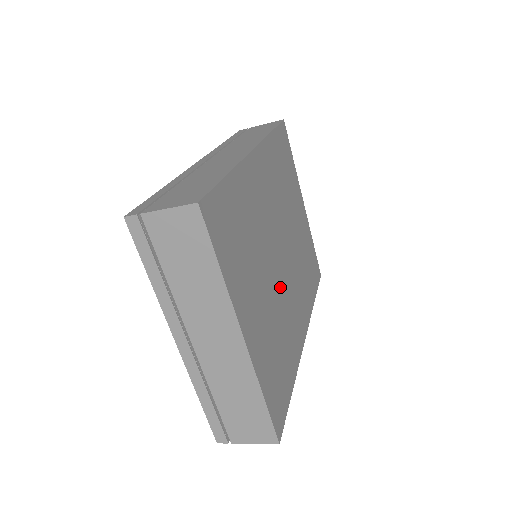
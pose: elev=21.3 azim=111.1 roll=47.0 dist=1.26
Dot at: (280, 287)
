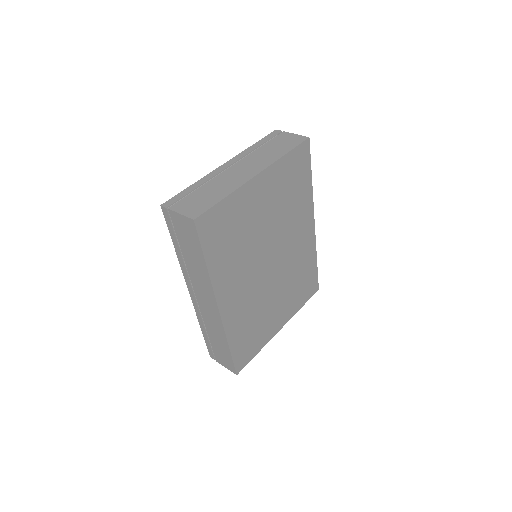
Dot at: (282, 272)
